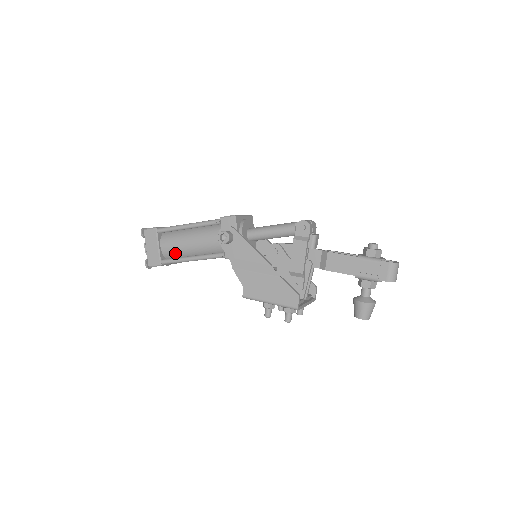
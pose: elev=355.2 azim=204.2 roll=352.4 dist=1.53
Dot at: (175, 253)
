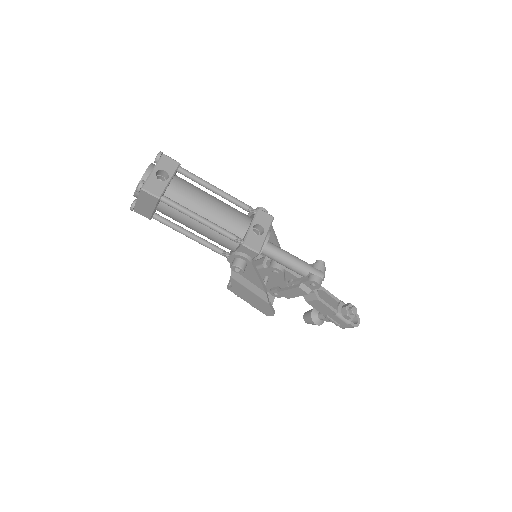
Dot at: occluded
